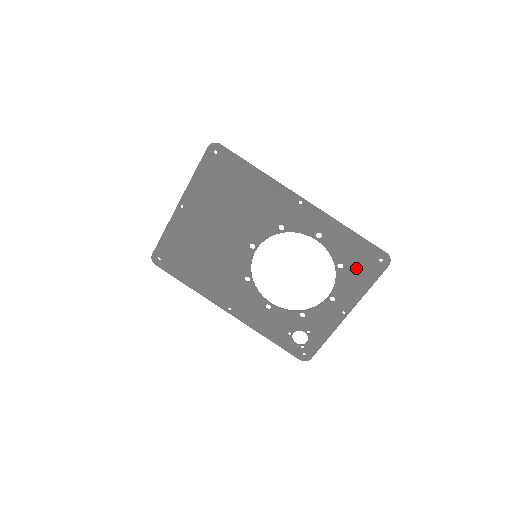
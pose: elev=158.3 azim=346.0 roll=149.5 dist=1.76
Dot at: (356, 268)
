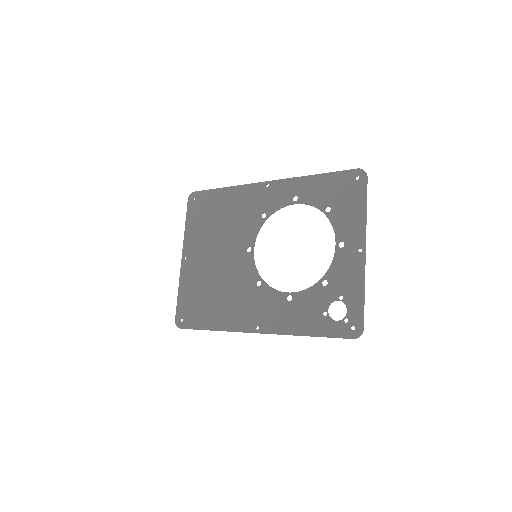
Dot at: (342, 200)
